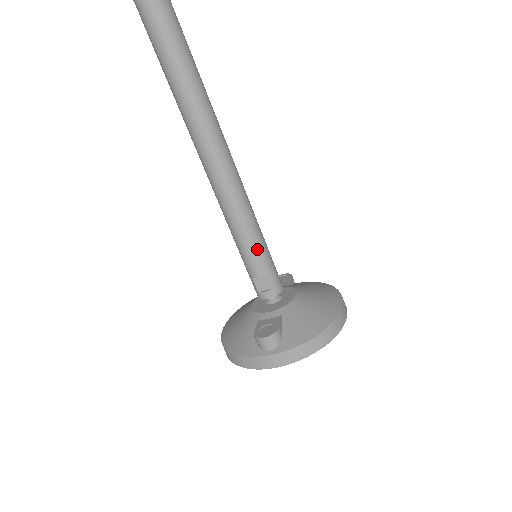
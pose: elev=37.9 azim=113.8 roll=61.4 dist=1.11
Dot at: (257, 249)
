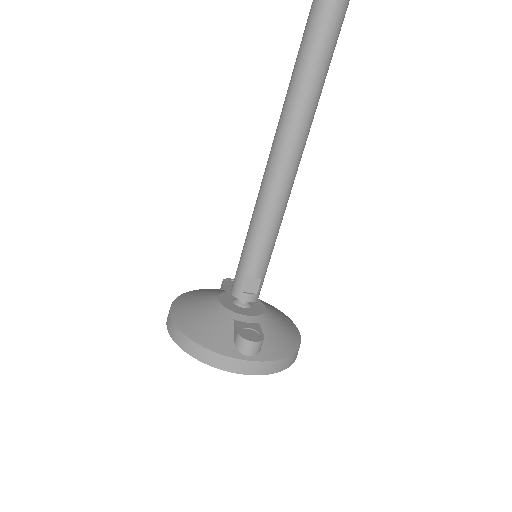
Dot at: (269, 251)
